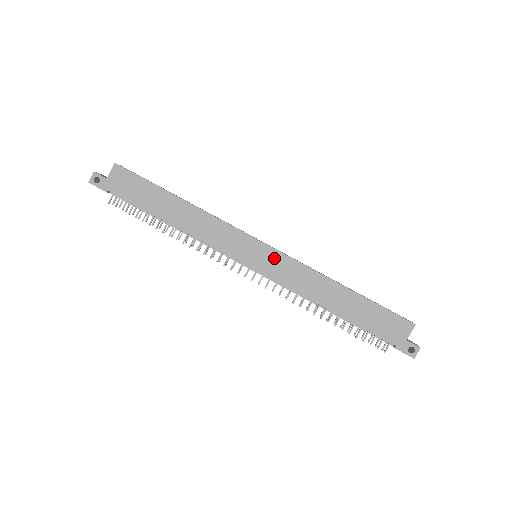
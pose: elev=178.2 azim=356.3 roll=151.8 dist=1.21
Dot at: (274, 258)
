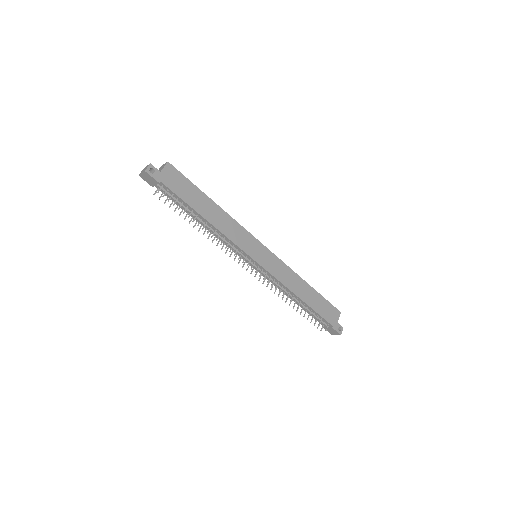
Dot at: (271, 258)
